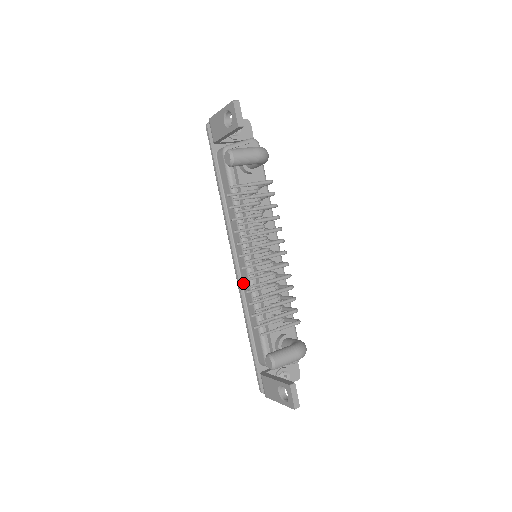
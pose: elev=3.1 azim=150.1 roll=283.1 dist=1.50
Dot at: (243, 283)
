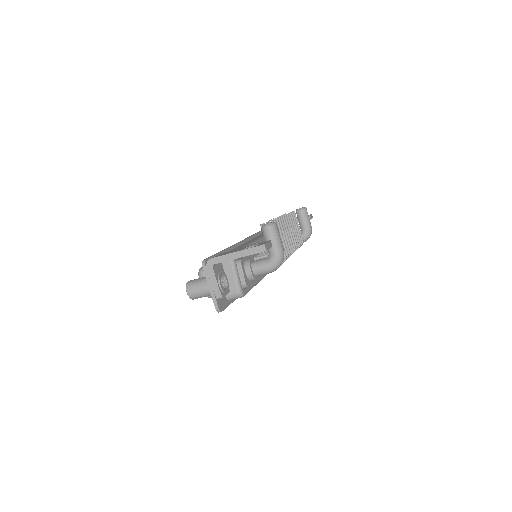
Dot at: (245, 243)
